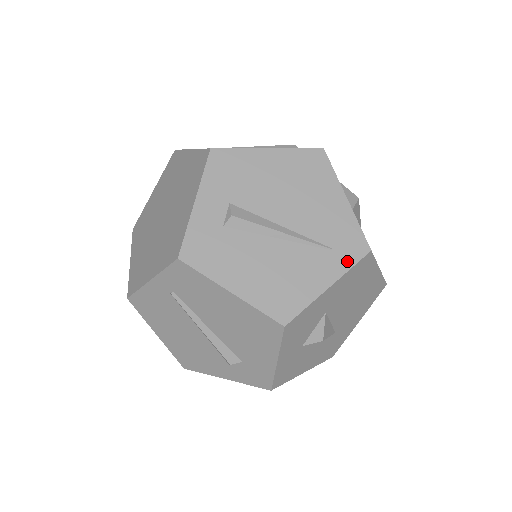
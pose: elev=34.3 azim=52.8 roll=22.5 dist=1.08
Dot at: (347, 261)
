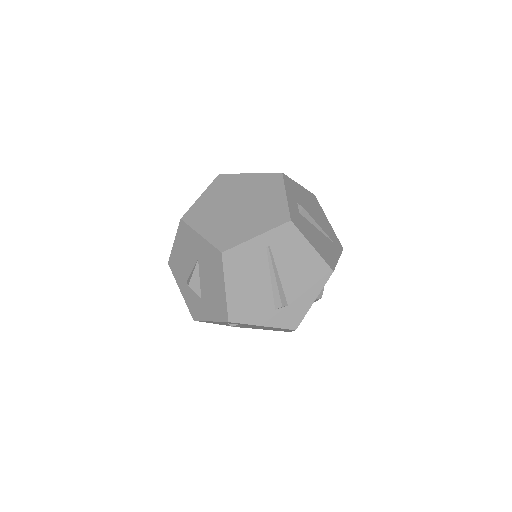
Dot at: (339, 250)
